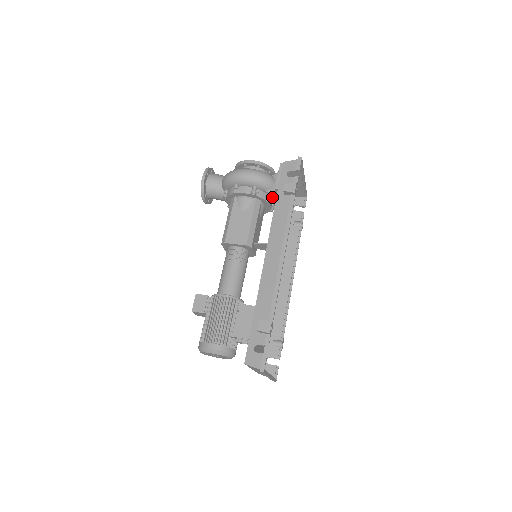
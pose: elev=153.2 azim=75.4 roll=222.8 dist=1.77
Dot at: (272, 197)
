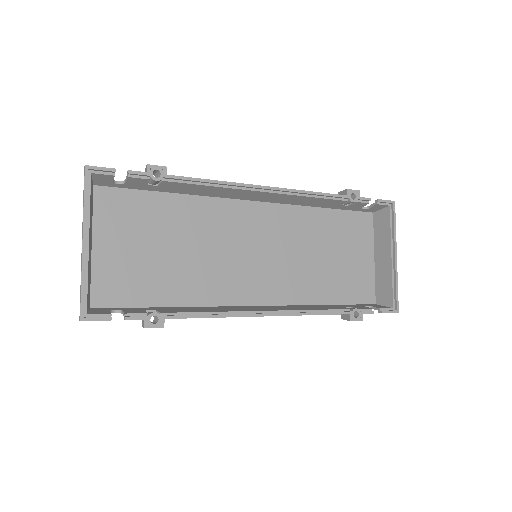
Dot at: occluded
